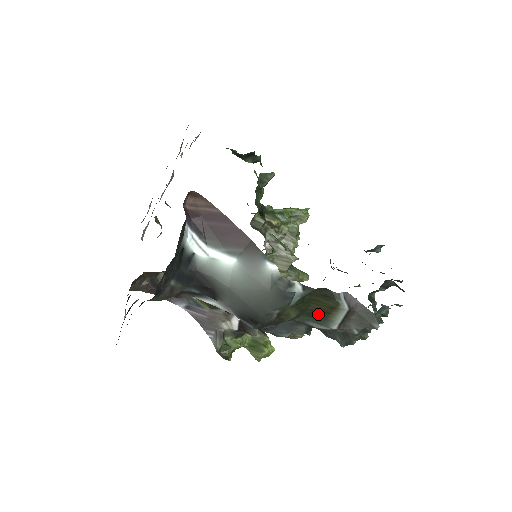
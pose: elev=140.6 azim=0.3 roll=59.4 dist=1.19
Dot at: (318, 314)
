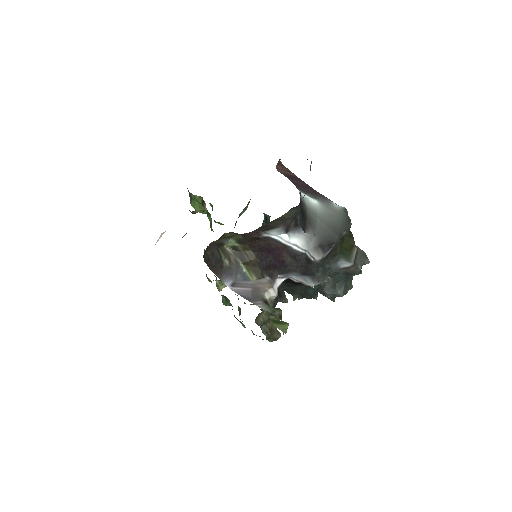
Dot at: (346, 251)
